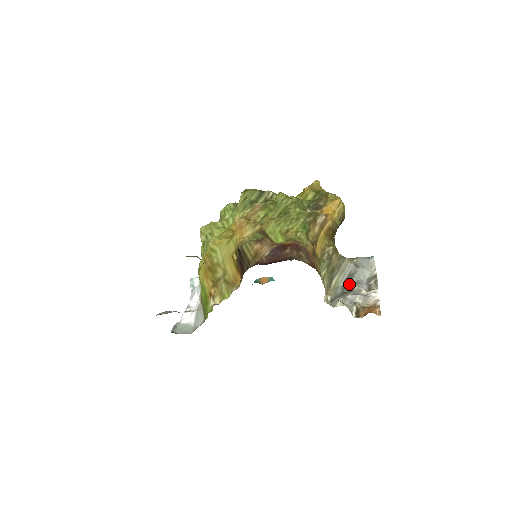
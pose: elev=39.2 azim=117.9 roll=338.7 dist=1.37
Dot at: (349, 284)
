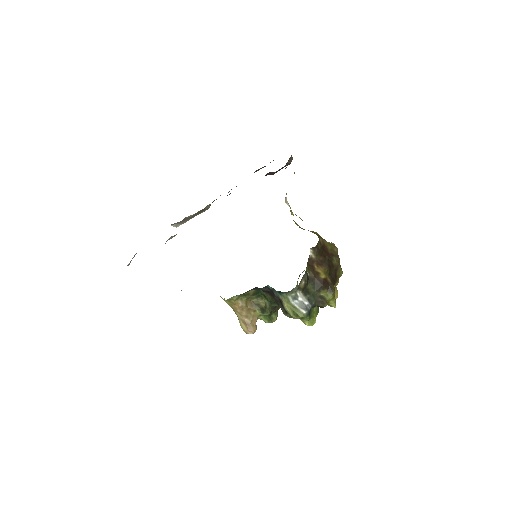
Dot at: occluded
